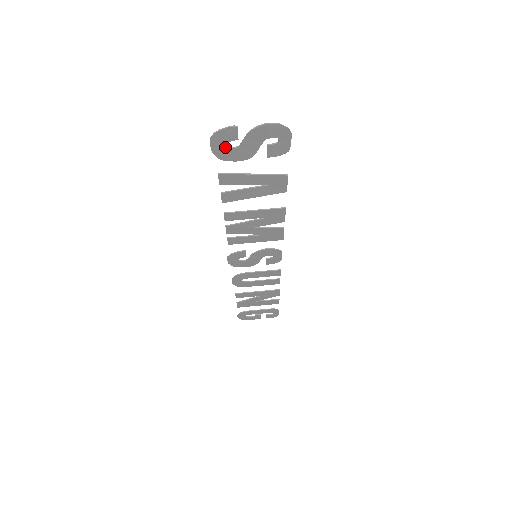
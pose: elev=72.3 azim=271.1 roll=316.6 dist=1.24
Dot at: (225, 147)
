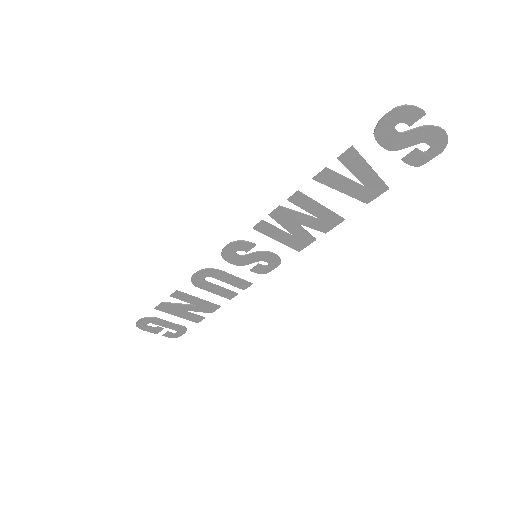
Dot at: (393, 125)
